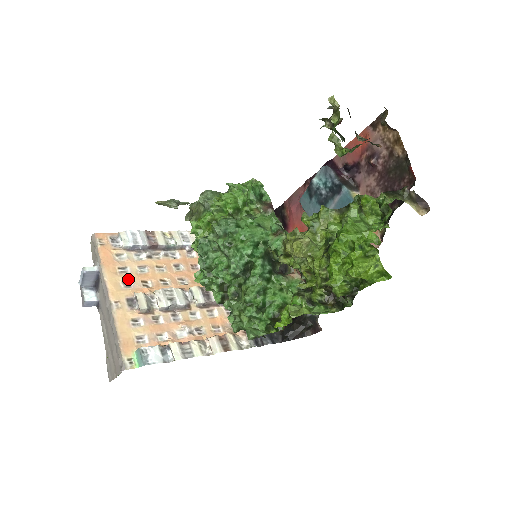
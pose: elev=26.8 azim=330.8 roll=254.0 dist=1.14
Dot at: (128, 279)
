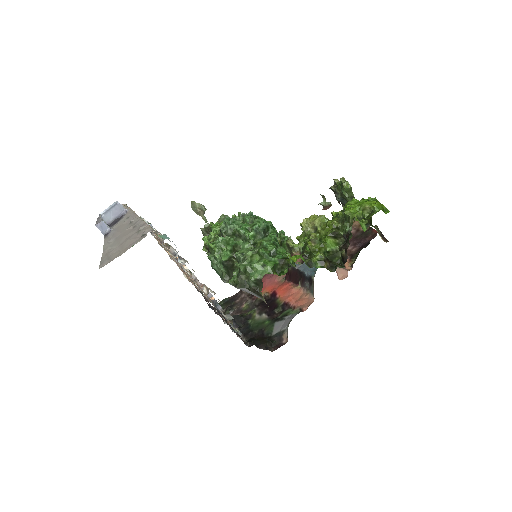
Dot at: occluded
